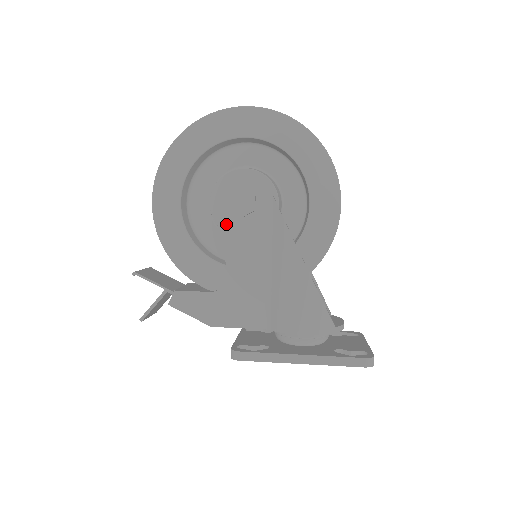
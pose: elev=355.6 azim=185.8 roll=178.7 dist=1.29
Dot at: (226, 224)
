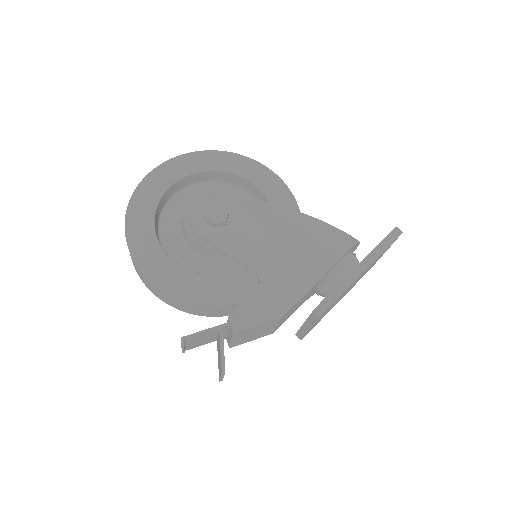
Dot at: (218, 239)
